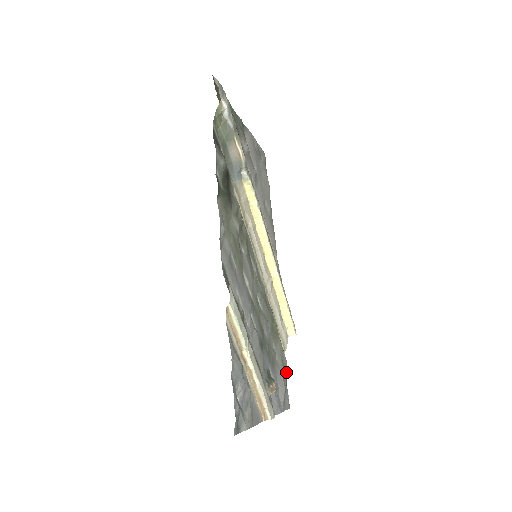
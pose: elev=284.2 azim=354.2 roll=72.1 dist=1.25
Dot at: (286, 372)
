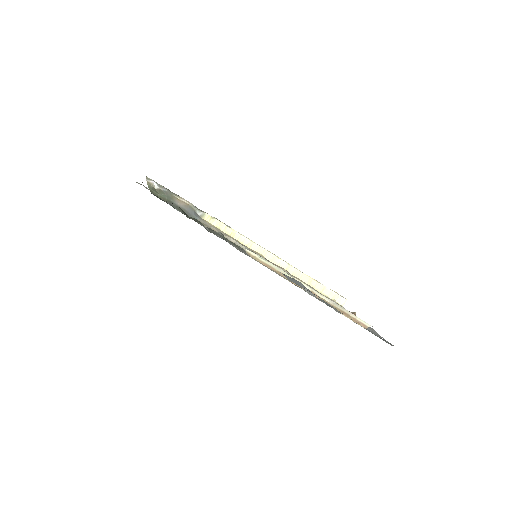
Dot at: occluded
